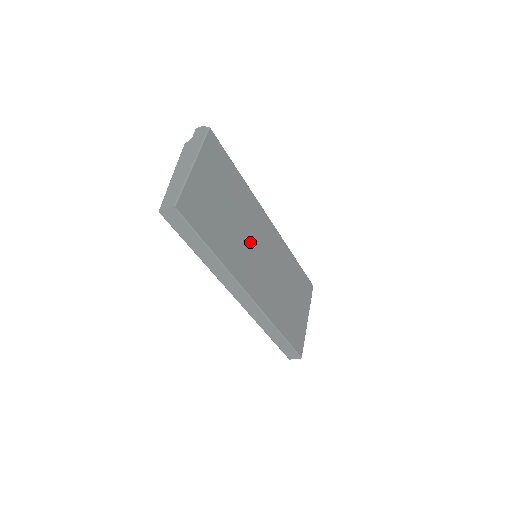
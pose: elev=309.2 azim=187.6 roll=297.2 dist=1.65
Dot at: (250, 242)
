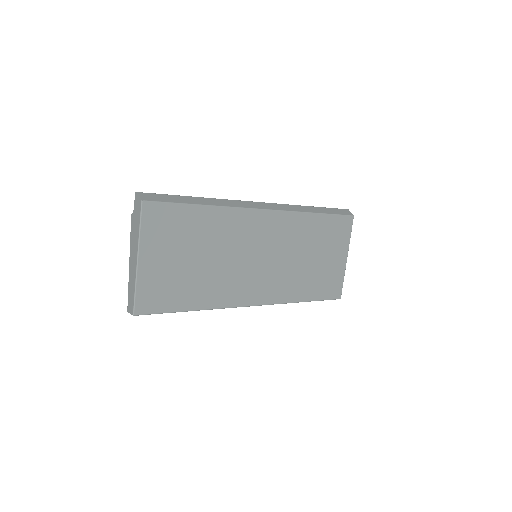
Dot at: (239, 259)
